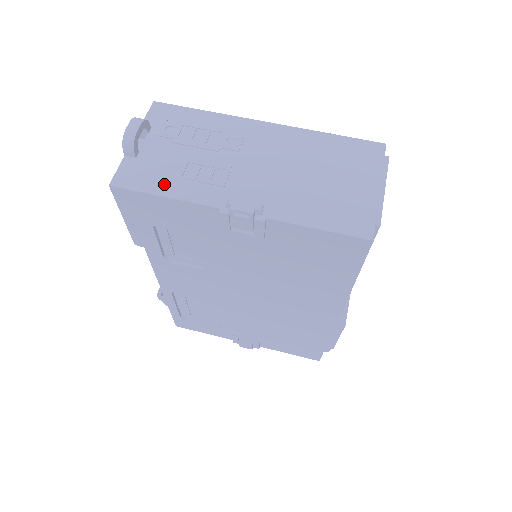
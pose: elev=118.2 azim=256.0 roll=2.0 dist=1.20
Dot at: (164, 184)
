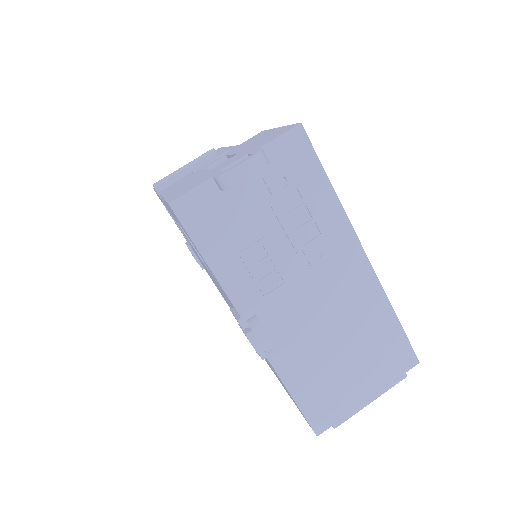
Dot at: (219, 249)
